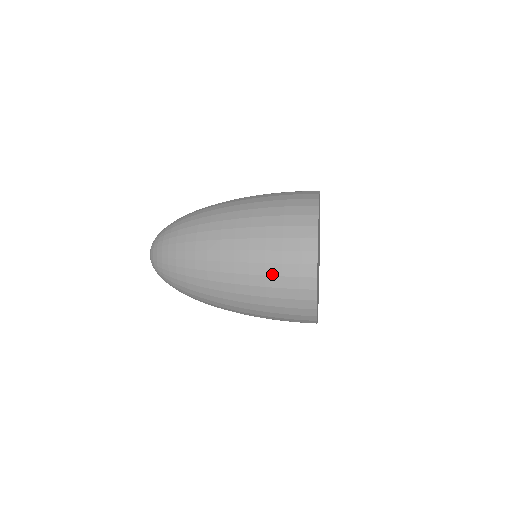
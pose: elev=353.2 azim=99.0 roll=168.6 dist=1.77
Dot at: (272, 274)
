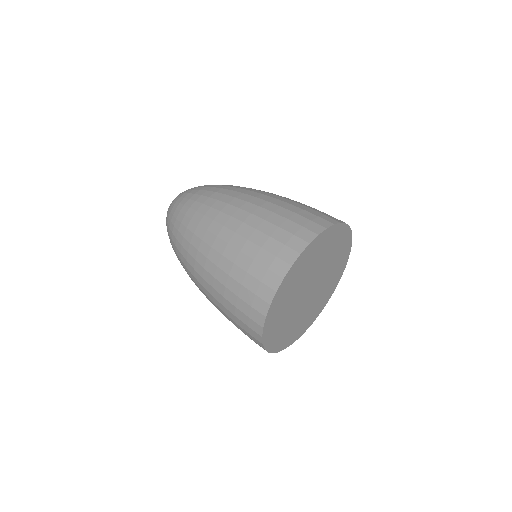
Dot at: occluded
